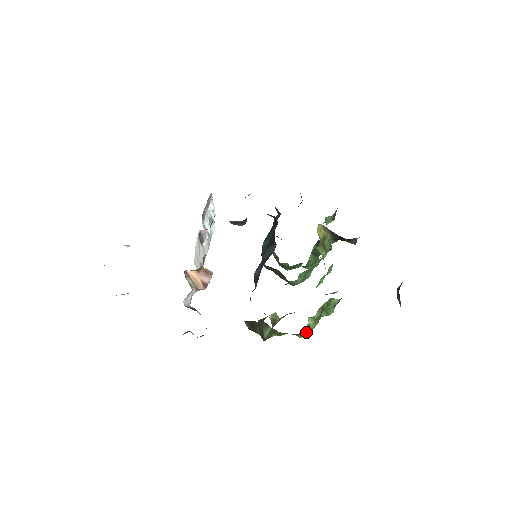
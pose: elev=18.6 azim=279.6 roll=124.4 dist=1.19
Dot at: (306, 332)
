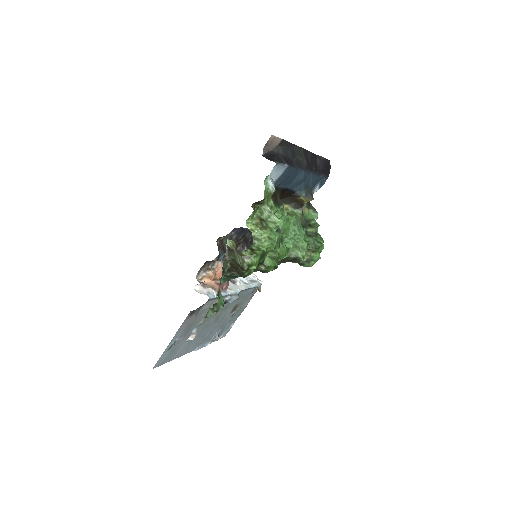
Dot at: (263, 241)
